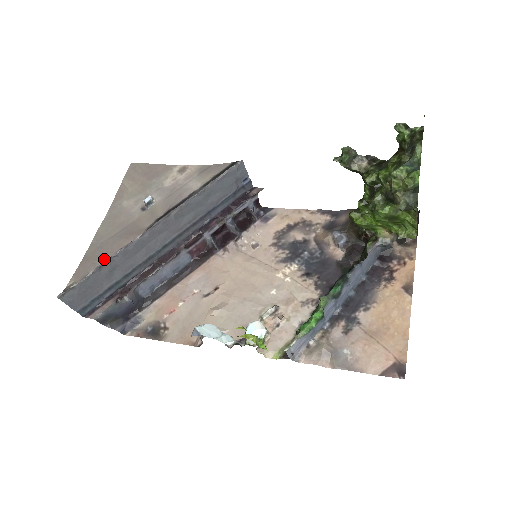
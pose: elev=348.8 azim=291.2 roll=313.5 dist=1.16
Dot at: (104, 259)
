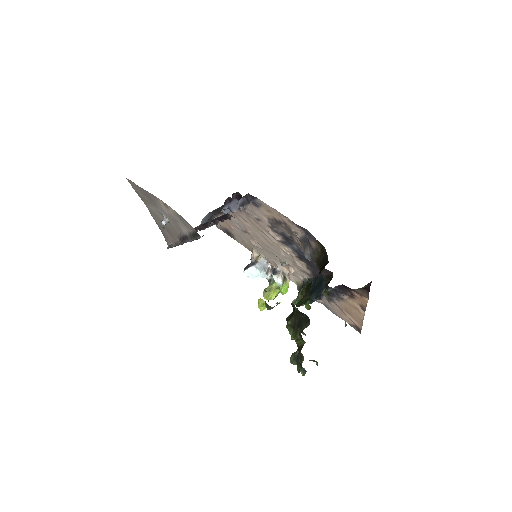
Dot at: (172, 242)
